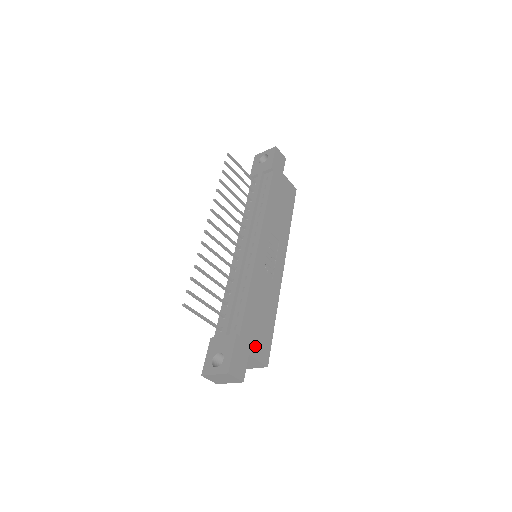
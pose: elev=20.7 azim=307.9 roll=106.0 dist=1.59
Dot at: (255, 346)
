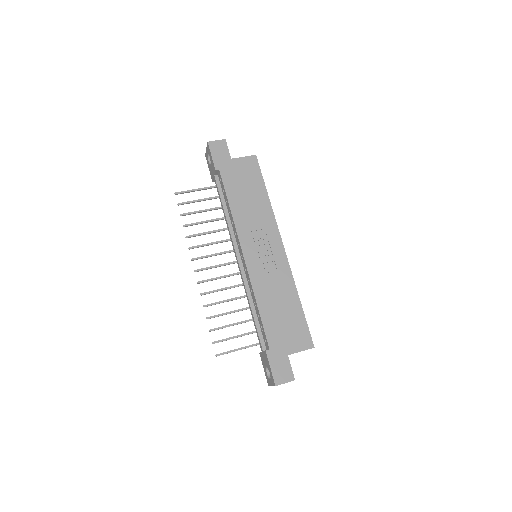
Dot at: (291, 343)
